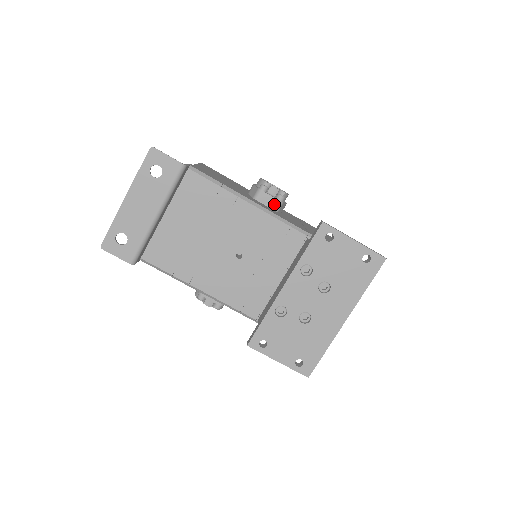
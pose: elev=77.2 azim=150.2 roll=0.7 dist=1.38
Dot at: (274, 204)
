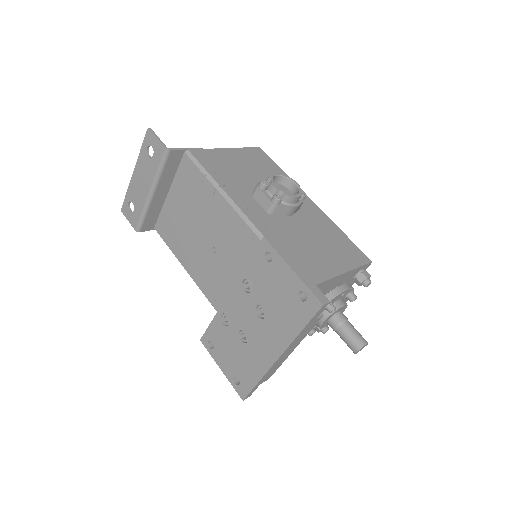
Dot at: (267, 205)
